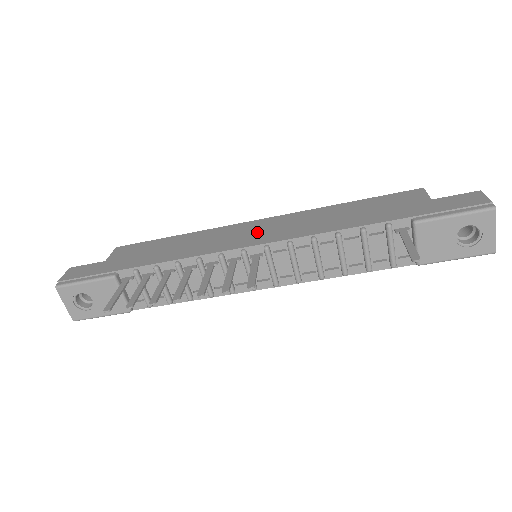
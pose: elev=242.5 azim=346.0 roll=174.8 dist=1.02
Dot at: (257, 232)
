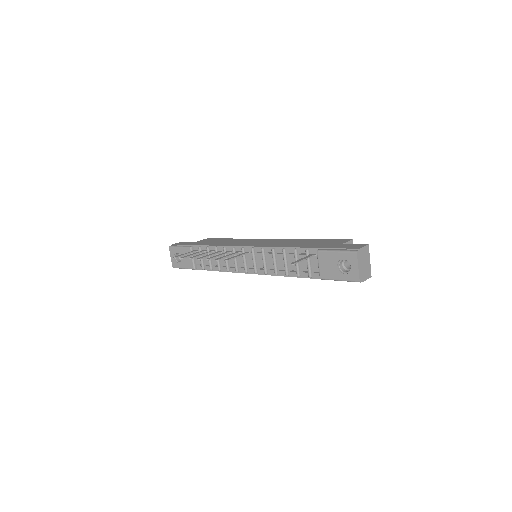
Dot at: (259, 242)
